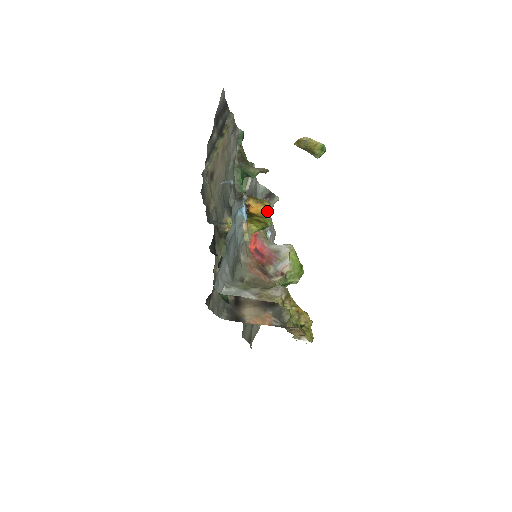
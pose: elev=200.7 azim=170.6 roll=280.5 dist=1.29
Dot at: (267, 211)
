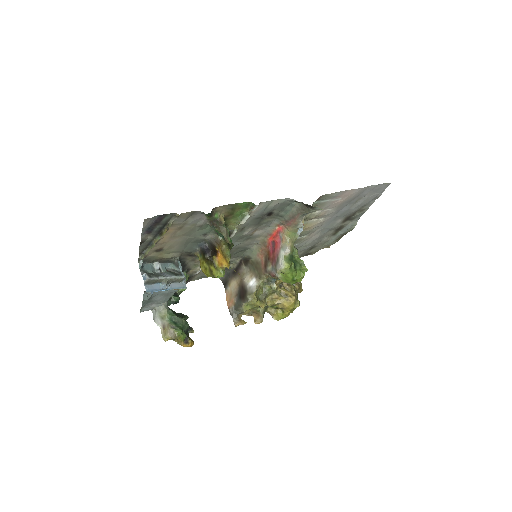
Dot at: (226, 265)
